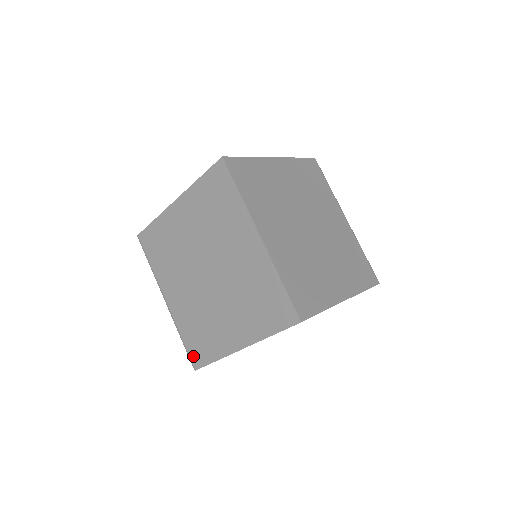
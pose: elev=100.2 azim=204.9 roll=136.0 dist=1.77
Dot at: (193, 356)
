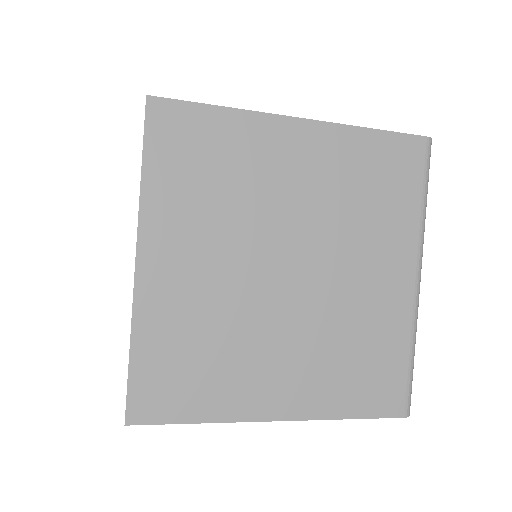
Dot at: occluded
